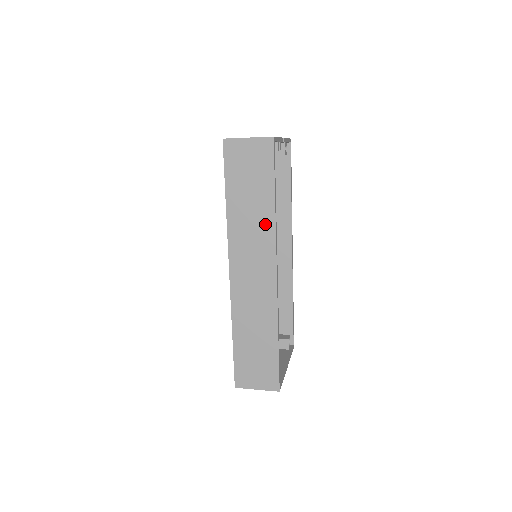
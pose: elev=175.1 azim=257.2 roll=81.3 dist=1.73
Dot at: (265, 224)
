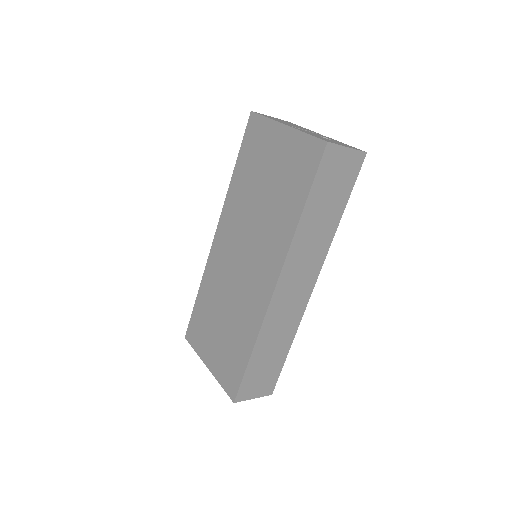
Dot at: (325, 239)
